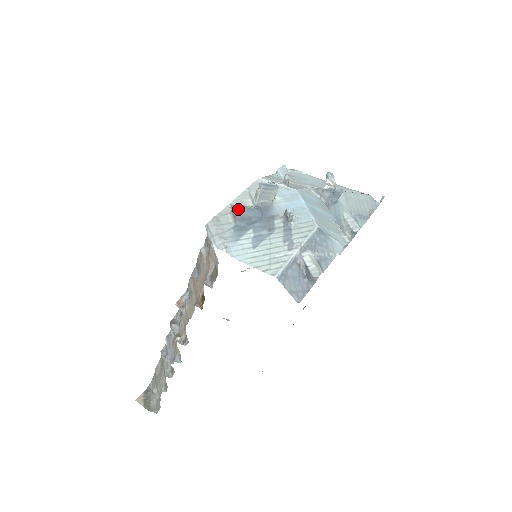
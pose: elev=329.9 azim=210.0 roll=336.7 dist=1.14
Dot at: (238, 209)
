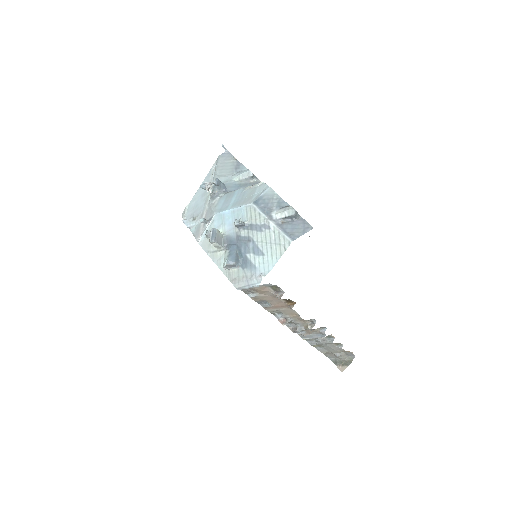
Dot at: (229, 262)
